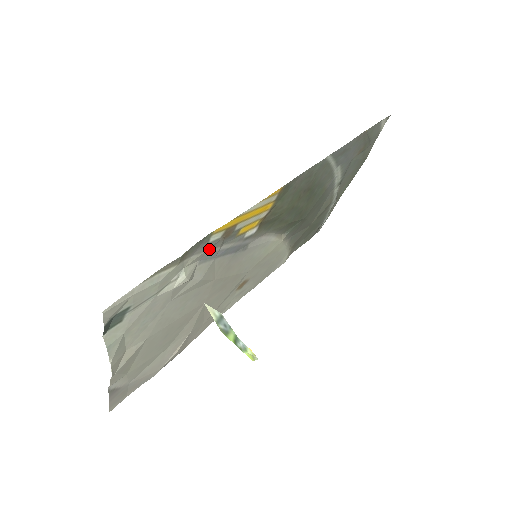
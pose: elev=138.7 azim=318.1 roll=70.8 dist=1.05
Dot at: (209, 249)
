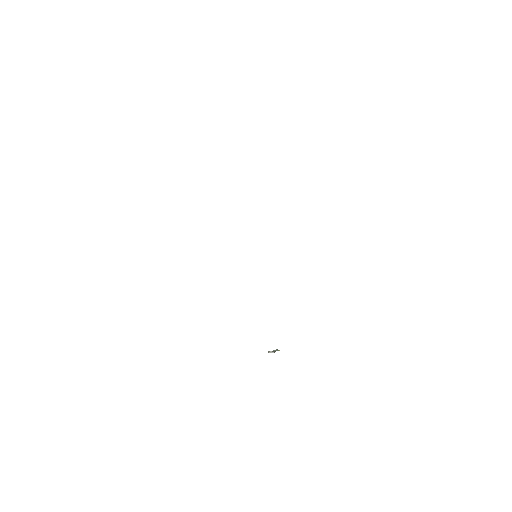
Dot at: occluded
